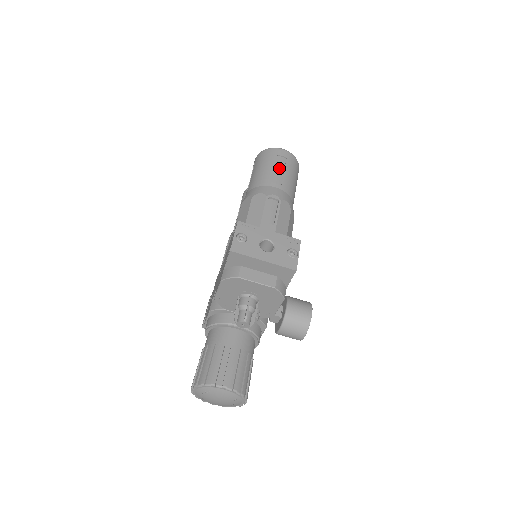
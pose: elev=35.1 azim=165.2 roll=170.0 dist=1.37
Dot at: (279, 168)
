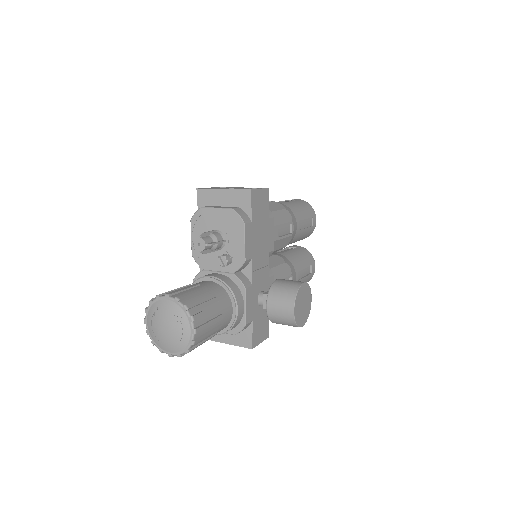
Dot at: occluded
